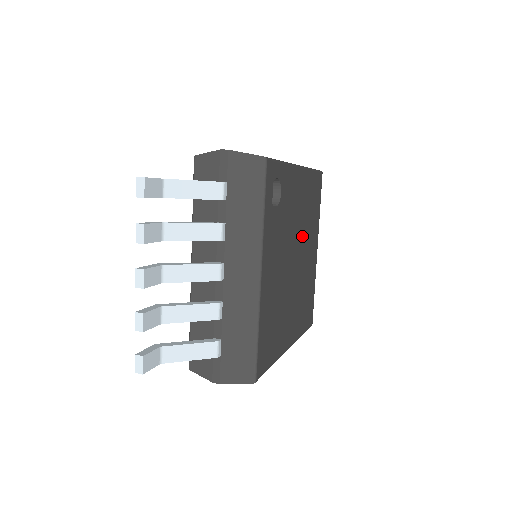
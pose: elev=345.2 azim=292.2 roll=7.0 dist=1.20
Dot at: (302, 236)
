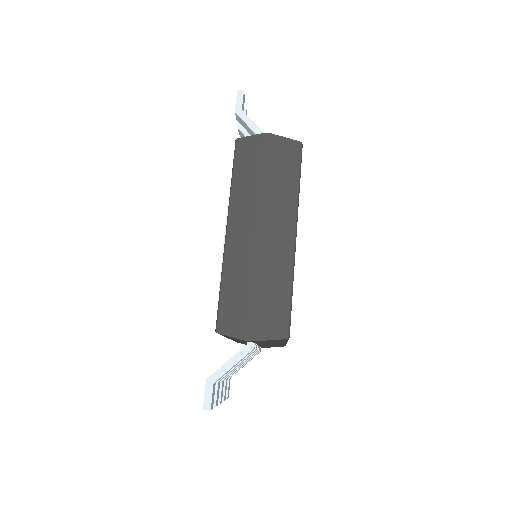
Dot at: occluded
